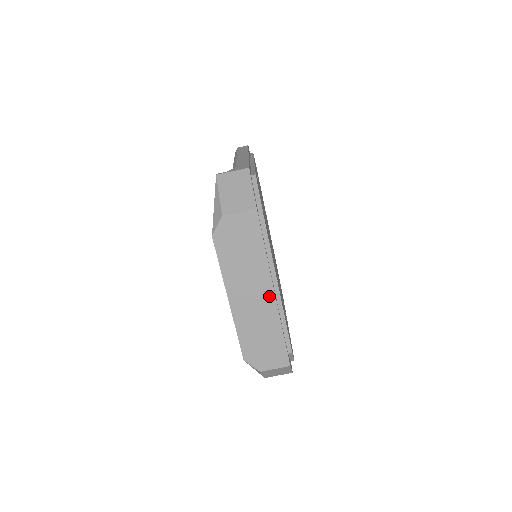
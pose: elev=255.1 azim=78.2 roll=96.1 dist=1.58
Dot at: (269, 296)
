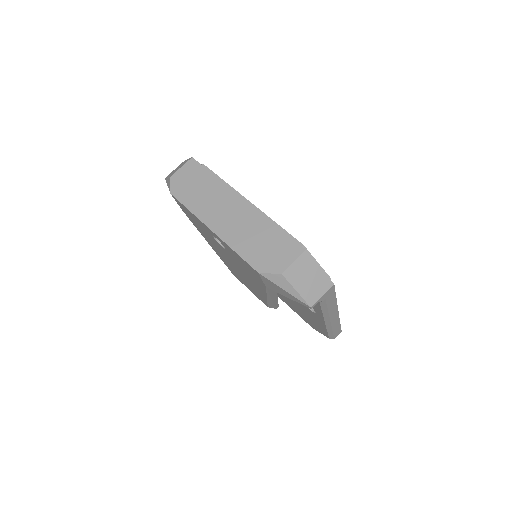
Dot at: (241, 205)
